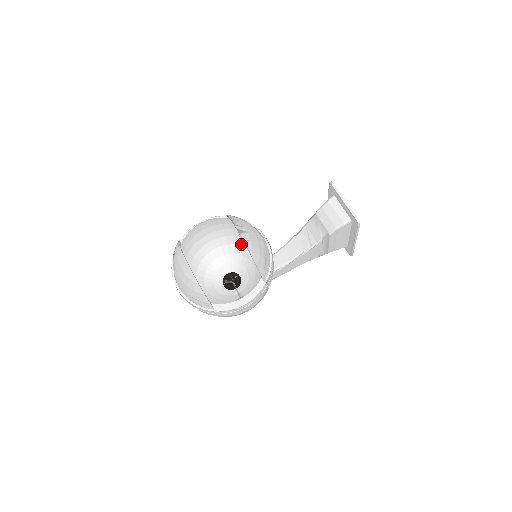
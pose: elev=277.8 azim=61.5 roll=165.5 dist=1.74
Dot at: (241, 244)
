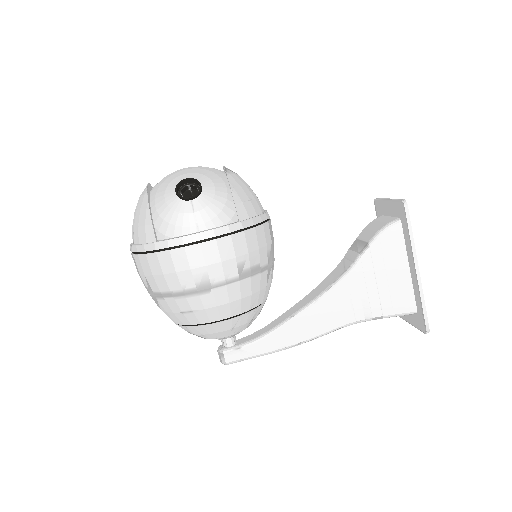
Dot at: (220, 171)
